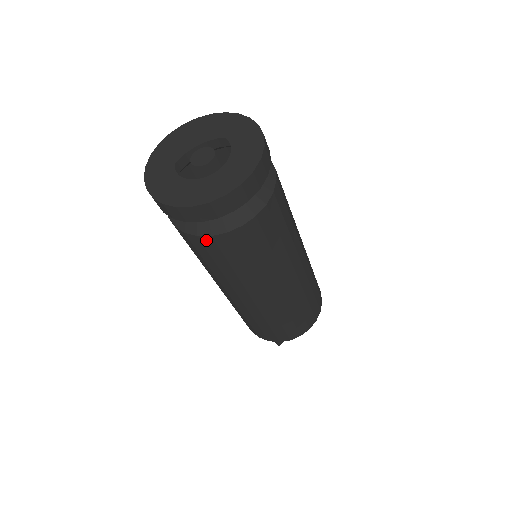
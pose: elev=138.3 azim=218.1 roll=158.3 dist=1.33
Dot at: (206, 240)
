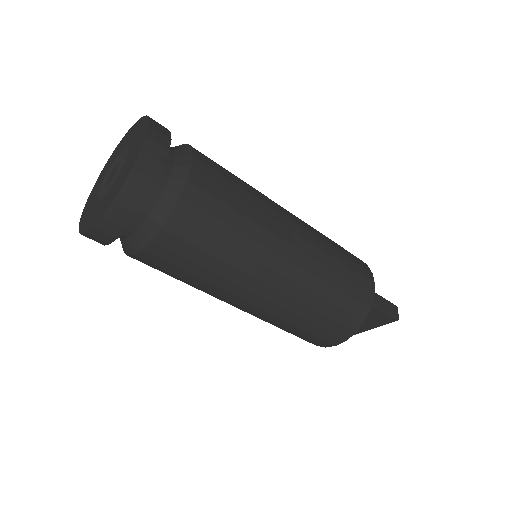
Dot at: occluded
